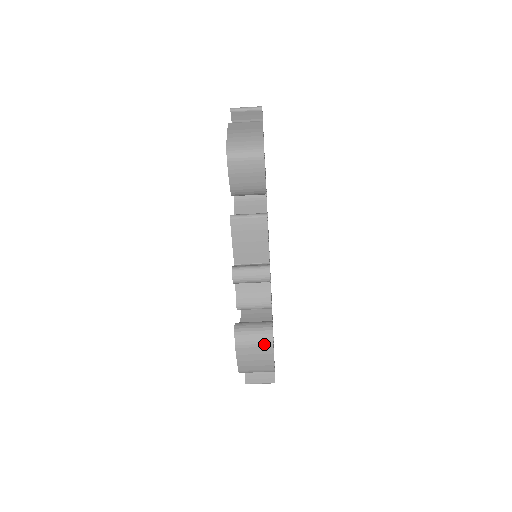
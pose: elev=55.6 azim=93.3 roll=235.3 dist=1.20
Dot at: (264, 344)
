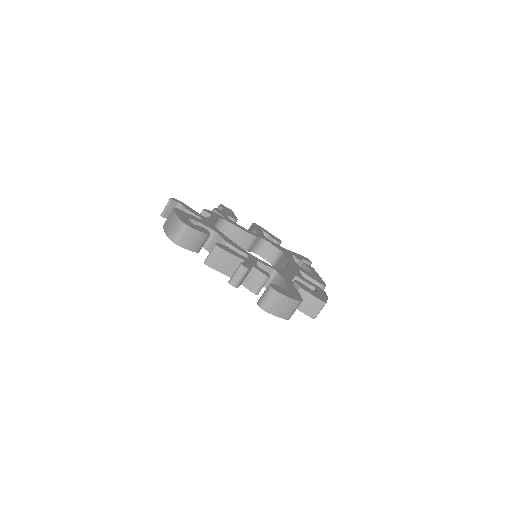
Dot at: (276, 297)
